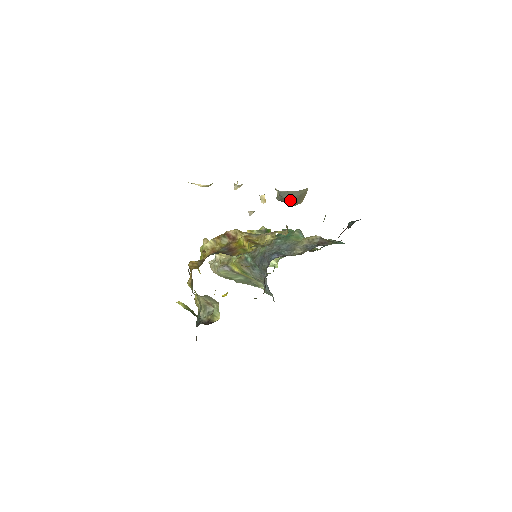
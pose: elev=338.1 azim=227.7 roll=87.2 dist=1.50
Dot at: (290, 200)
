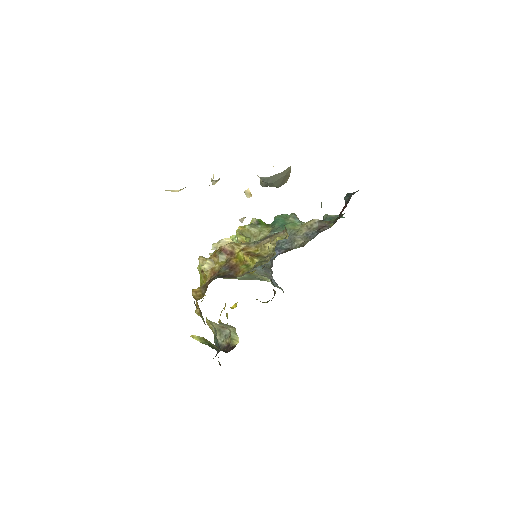
Dot at: (275, 183)
